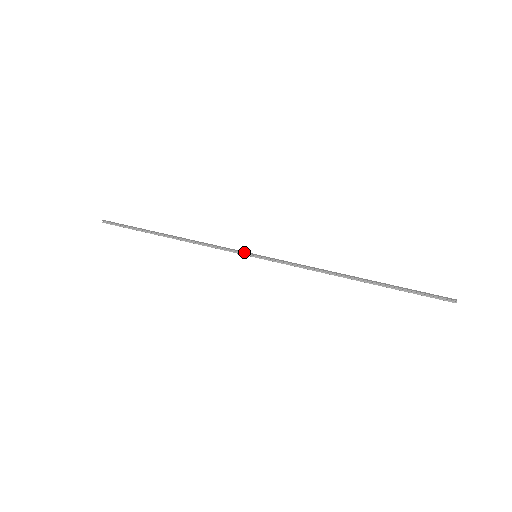
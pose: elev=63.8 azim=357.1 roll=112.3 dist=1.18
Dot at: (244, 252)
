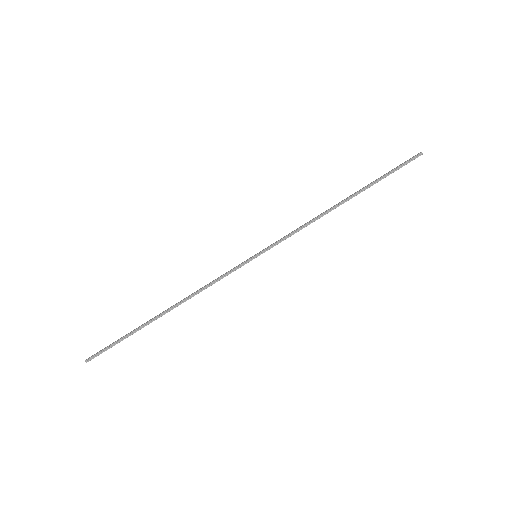
Dot at: (244, 262)
